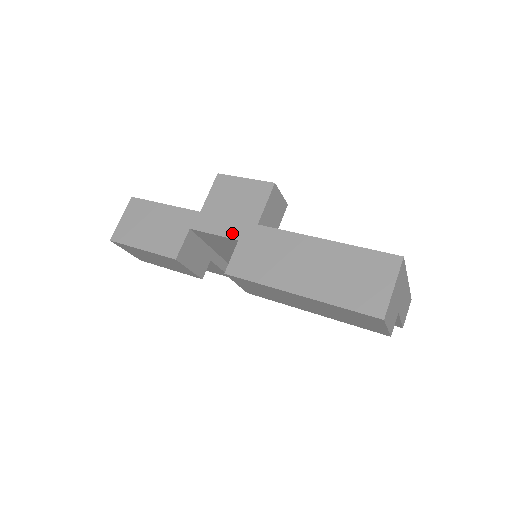
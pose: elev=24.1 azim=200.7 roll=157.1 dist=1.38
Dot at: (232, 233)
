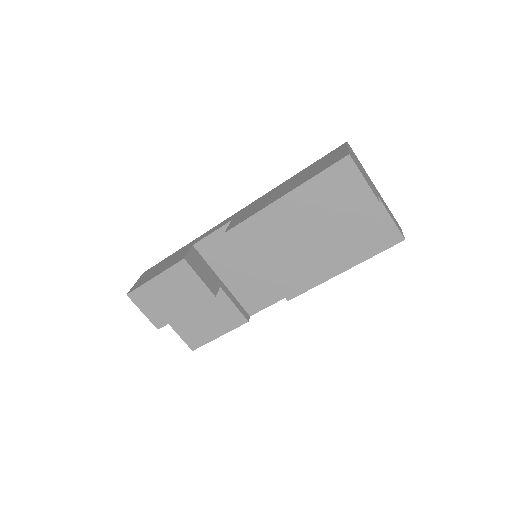
Dot at: (225, 222)
